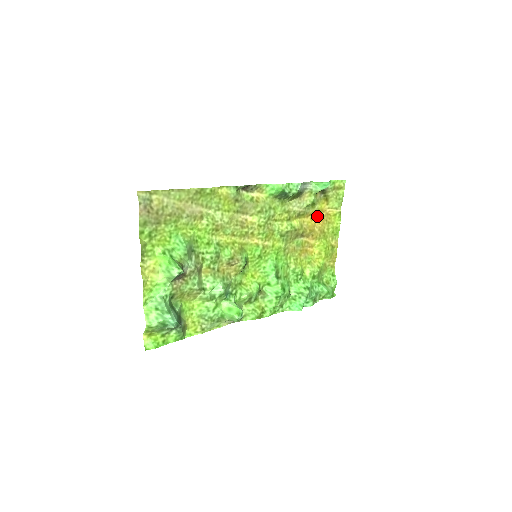
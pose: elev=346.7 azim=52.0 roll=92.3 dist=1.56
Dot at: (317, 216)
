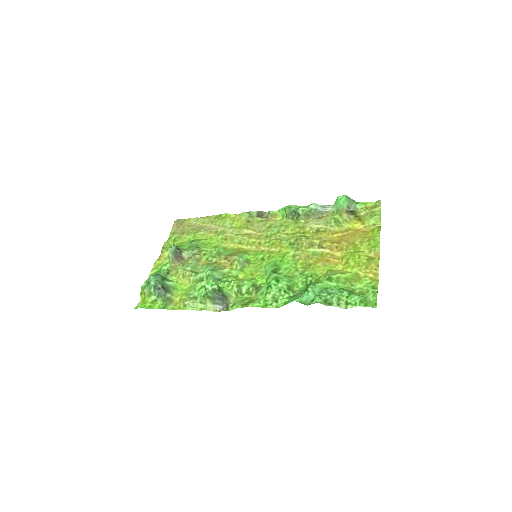
Dot at: (348, 234)
